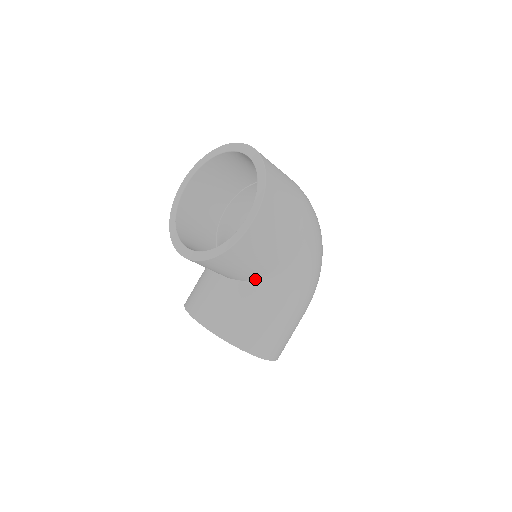
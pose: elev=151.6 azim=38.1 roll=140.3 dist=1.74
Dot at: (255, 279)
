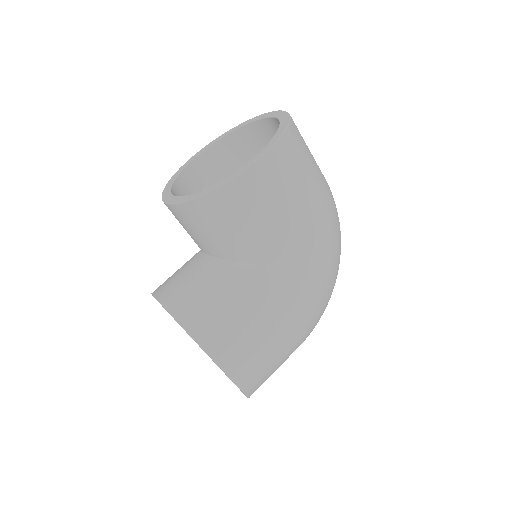
Dot at: (245, 259)
